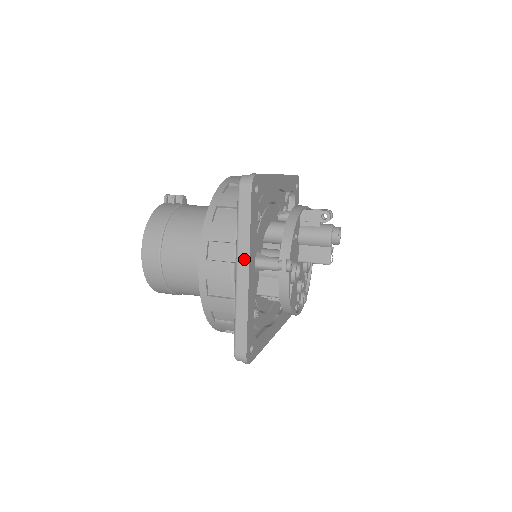
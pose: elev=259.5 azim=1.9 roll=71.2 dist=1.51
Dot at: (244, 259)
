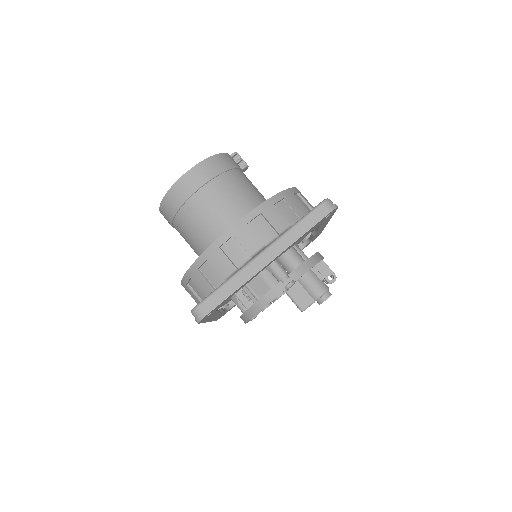
Dot at: (276, 250)
